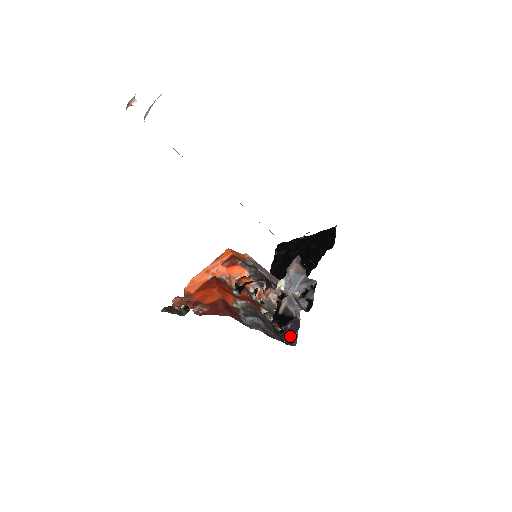
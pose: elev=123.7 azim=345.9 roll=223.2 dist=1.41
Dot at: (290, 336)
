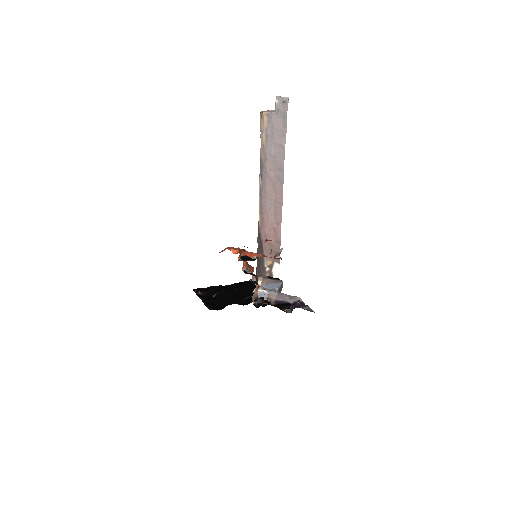
Dot at: (304, 309)
